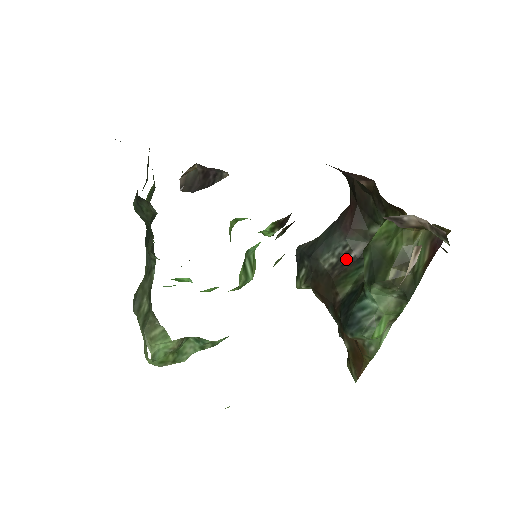
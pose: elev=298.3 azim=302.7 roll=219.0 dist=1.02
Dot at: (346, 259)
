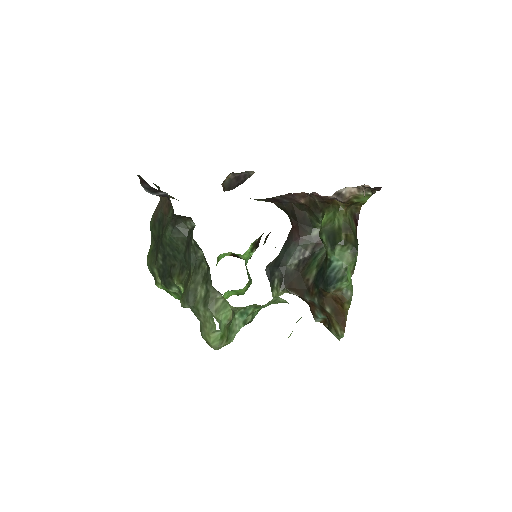
Dot at: (304, 258)
